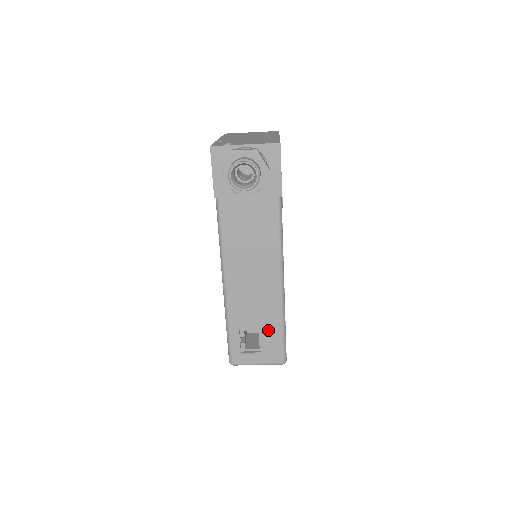
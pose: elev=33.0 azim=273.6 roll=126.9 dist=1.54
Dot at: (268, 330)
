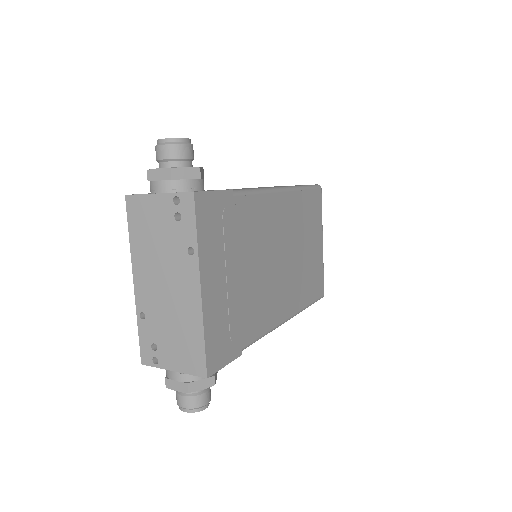
Dot at: occluded
